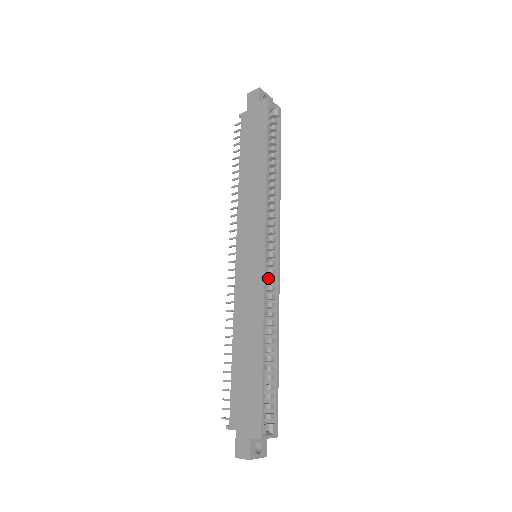
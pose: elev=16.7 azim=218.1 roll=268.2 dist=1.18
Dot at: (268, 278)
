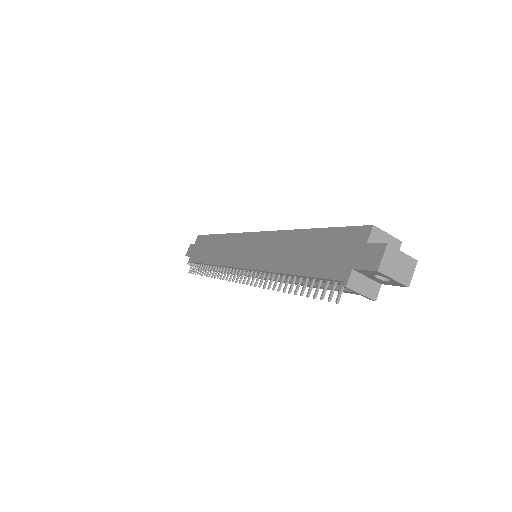
Dot at: occluded
